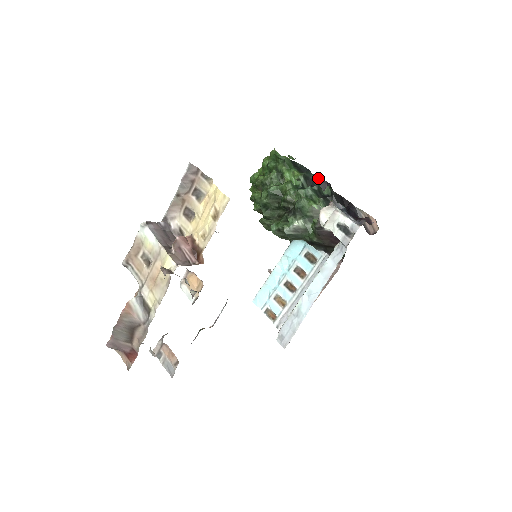
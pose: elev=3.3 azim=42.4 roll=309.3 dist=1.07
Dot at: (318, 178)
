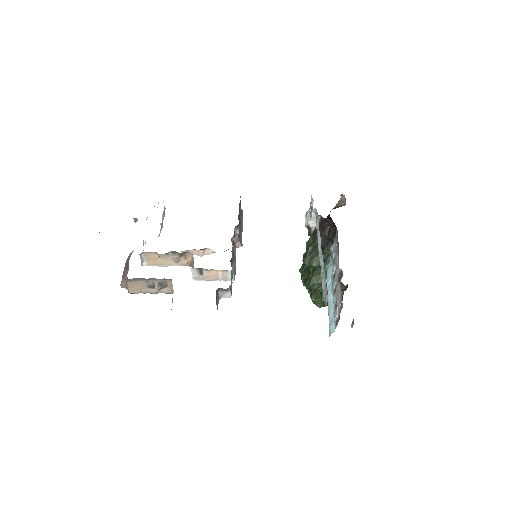
Dot at: occluded
